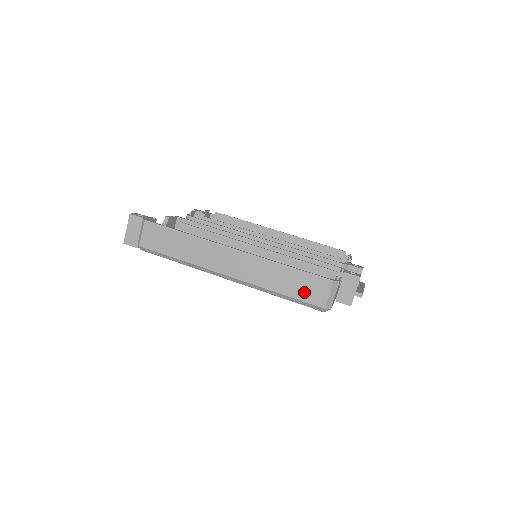
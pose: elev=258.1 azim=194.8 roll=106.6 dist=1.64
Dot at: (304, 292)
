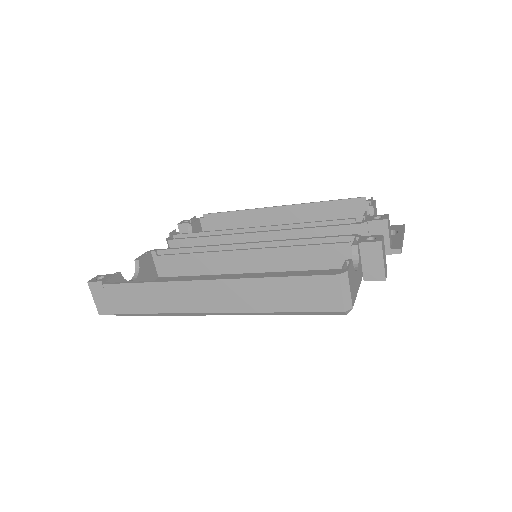
Dot at: (310, 301)
